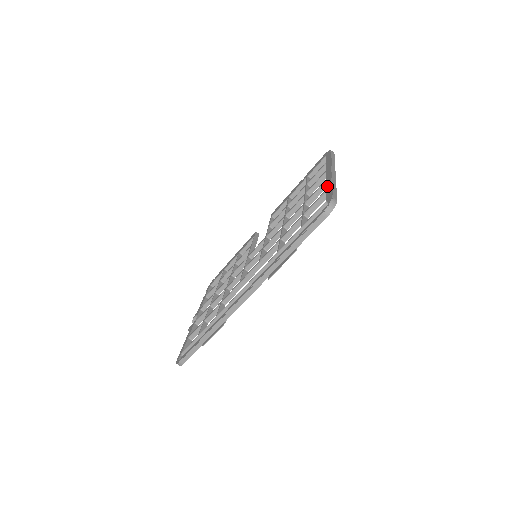
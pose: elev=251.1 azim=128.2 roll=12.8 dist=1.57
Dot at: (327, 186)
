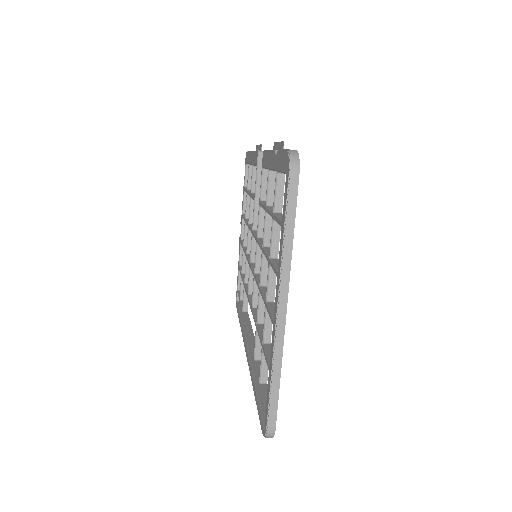
Dot at: occluded
